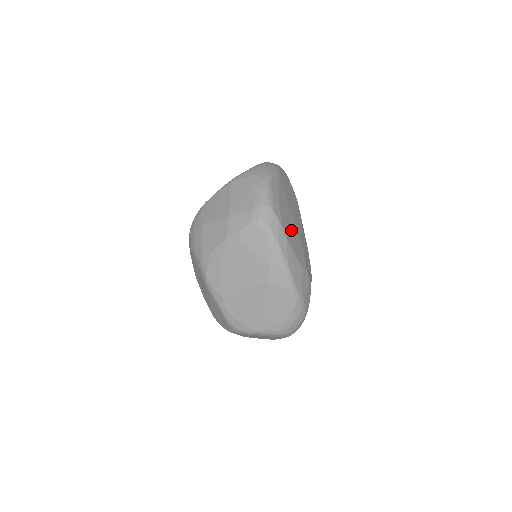
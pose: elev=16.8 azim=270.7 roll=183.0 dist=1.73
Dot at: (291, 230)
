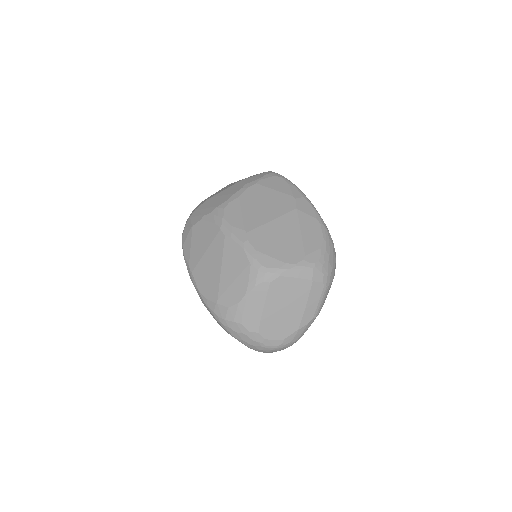
Dot at: occluded
